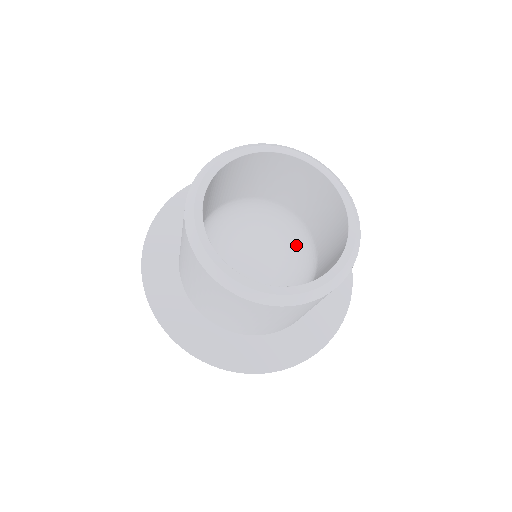
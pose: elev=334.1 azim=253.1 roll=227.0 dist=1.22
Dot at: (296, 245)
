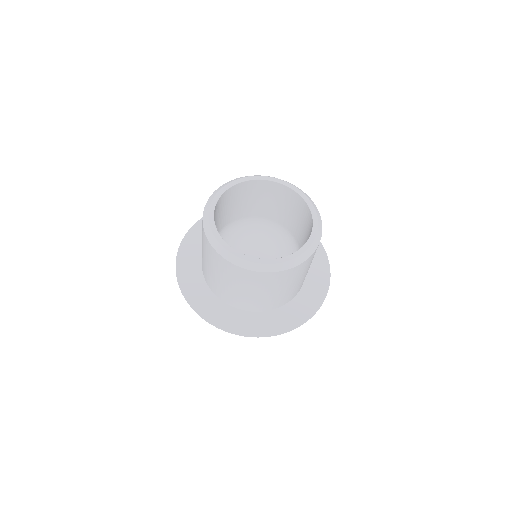
Dot at: (281, 243)
